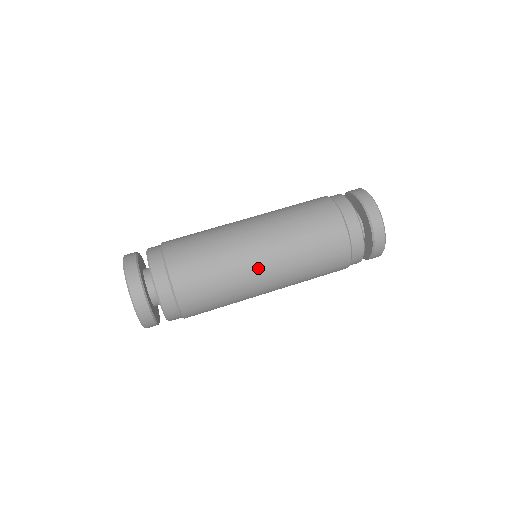
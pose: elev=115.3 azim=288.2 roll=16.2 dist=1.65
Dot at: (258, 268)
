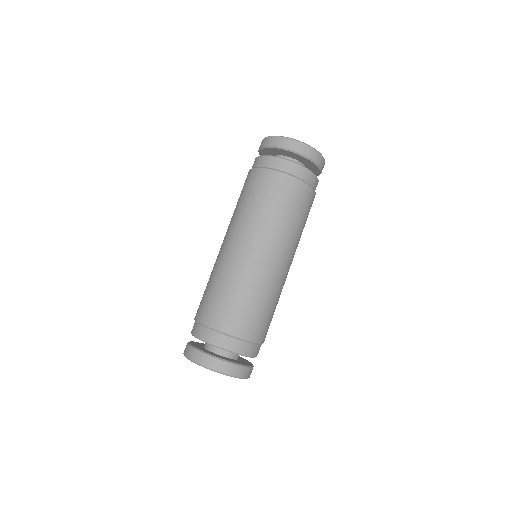
Dot at: (263, 261)
